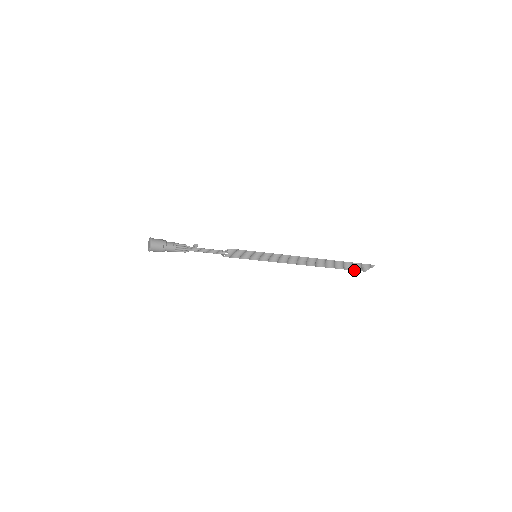
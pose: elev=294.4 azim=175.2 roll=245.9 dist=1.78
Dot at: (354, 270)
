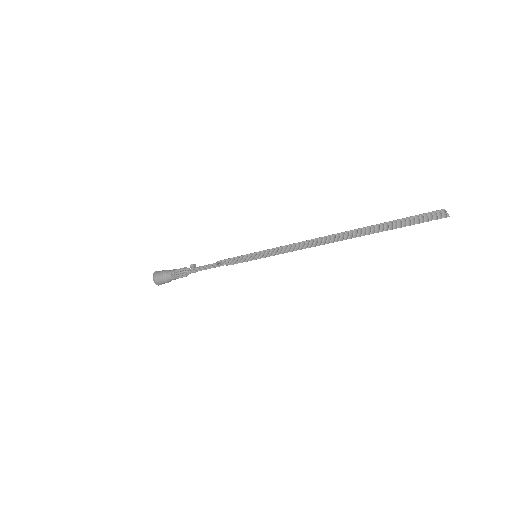
Dot at: (423, 222)
